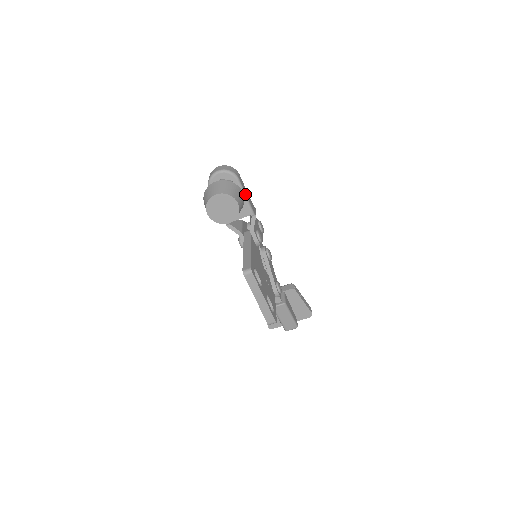
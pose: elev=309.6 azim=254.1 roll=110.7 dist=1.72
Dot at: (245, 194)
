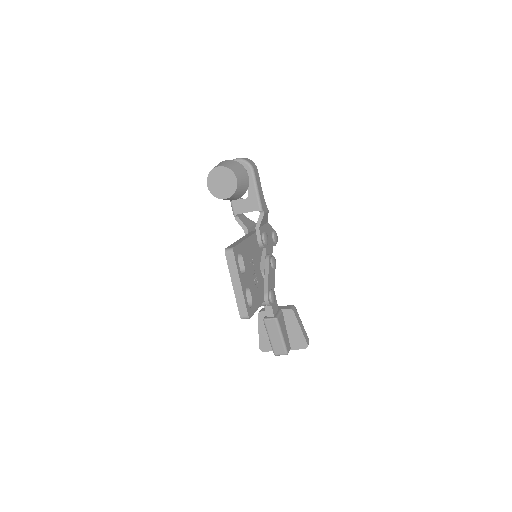
Dot at: (257, 187)
